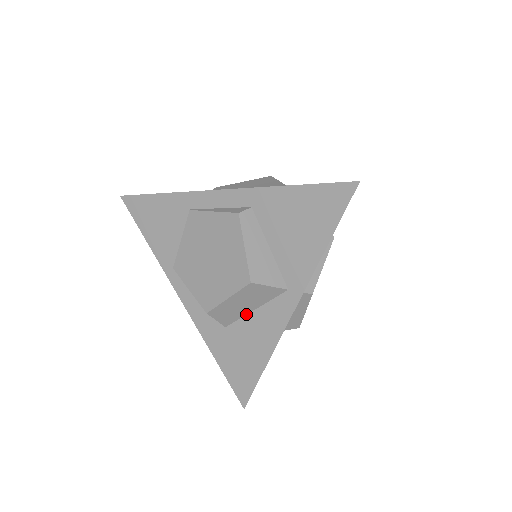
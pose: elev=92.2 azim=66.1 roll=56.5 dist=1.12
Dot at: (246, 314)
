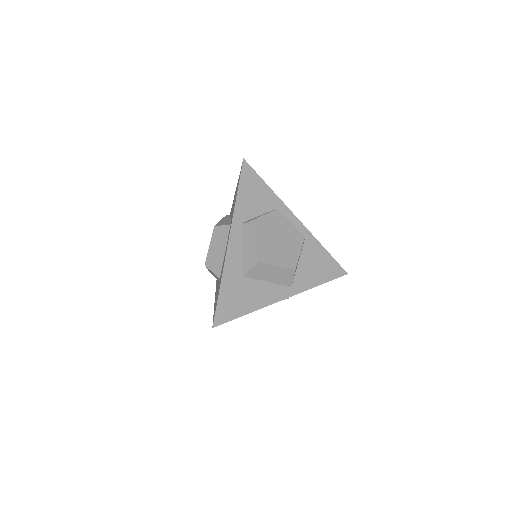
Dot at: (261, 280)
